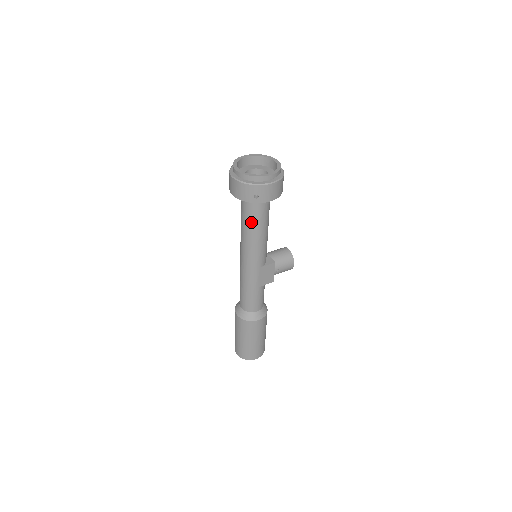
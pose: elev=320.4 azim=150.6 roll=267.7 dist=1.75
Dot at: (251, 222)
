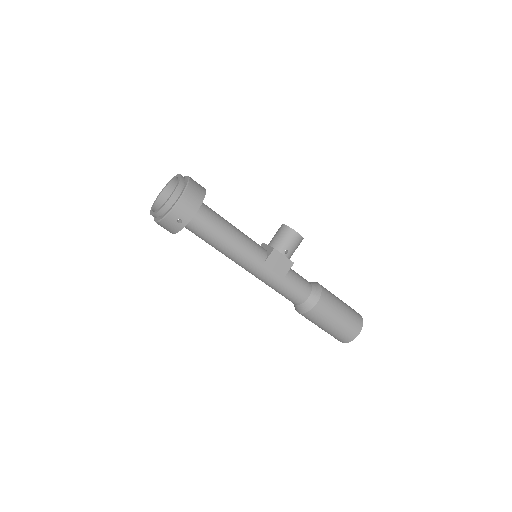
Dot at: (209, 239)
